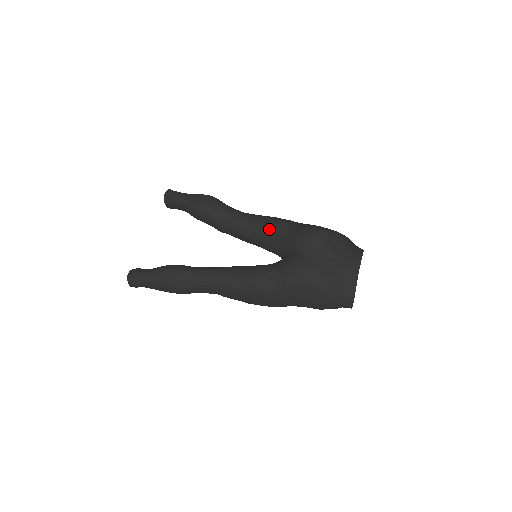
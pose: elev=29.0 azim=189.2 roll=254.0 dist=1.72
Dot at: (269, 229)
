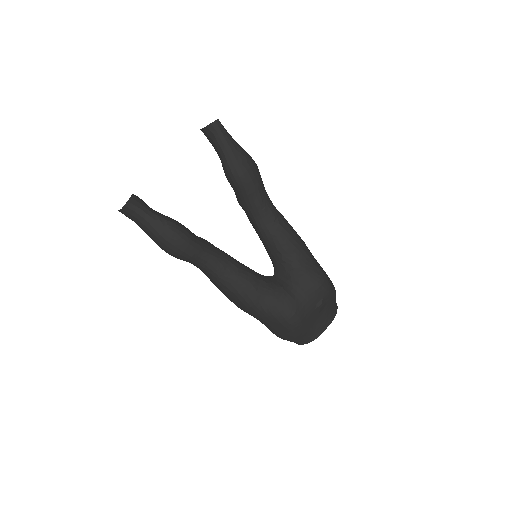
Dot at: (286, 247)
